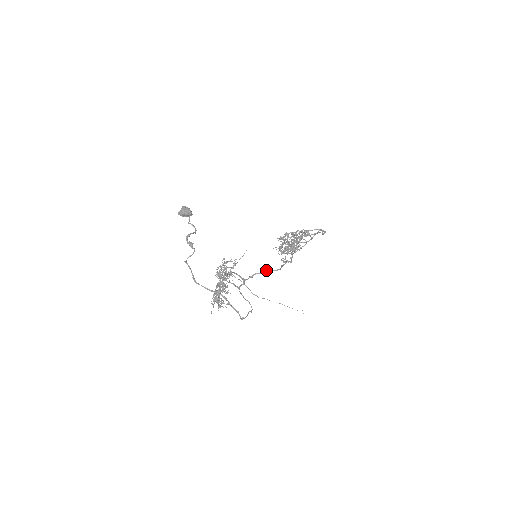
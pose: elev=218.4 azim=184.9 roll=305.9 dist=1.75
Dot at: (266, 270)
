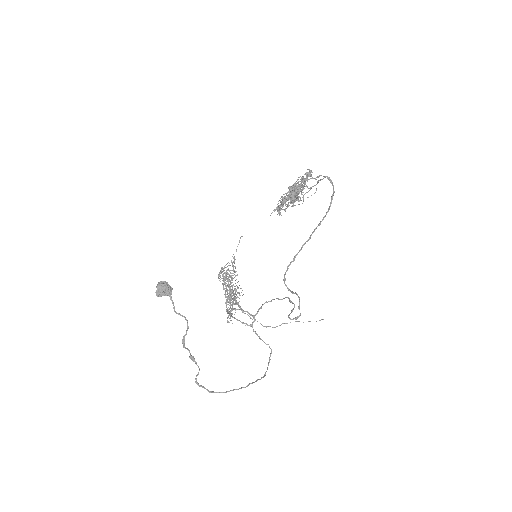
Dot at: (274, 299)
